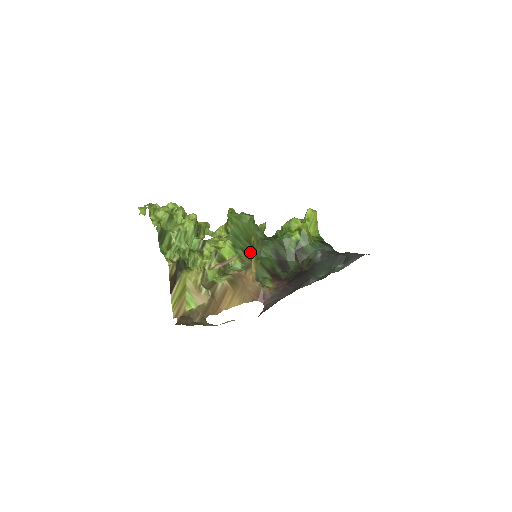
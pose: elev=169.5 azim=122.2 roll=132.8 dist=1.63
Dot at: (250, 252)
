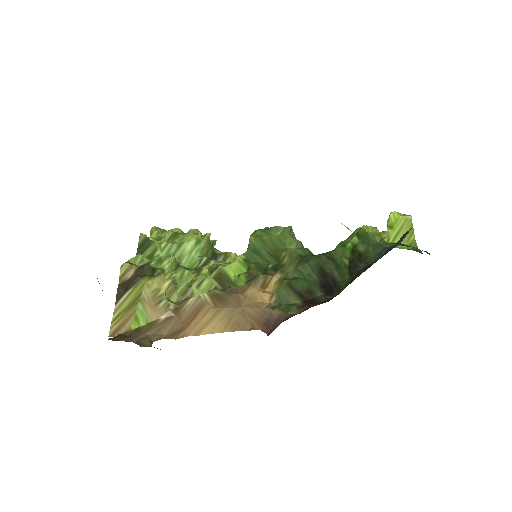
Dot at: (273, 269)
